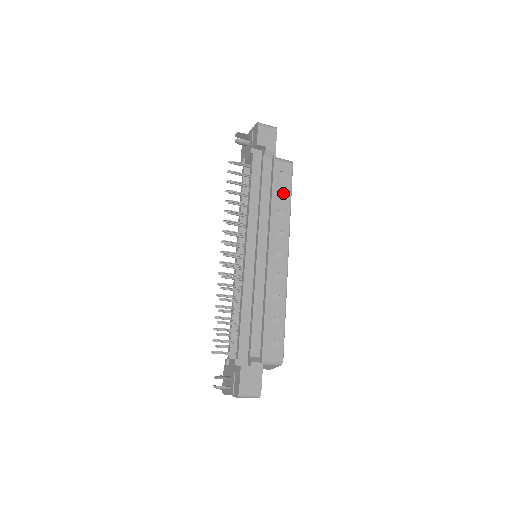
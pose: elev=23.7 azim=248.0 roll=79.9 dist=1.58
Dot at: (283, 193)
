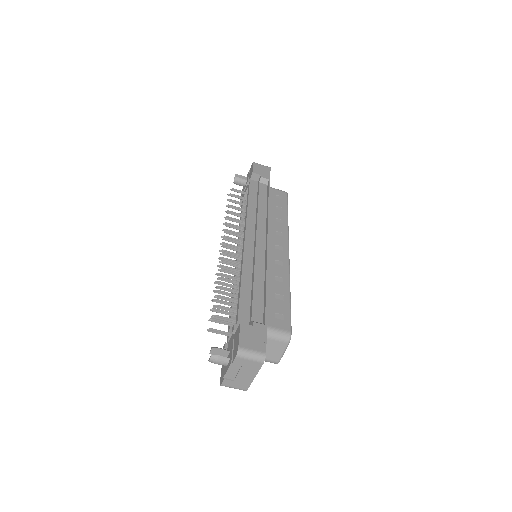
Dot at: (280, 208)
